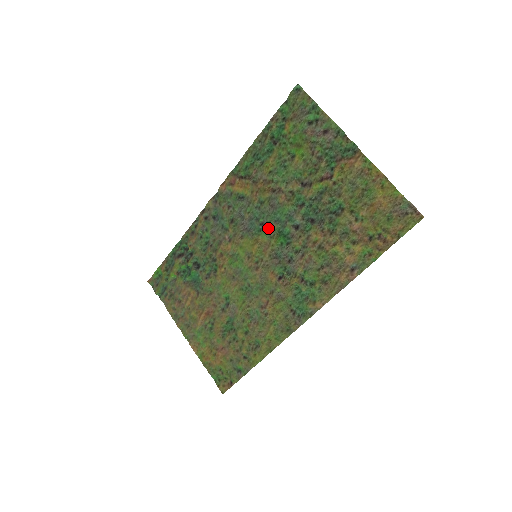
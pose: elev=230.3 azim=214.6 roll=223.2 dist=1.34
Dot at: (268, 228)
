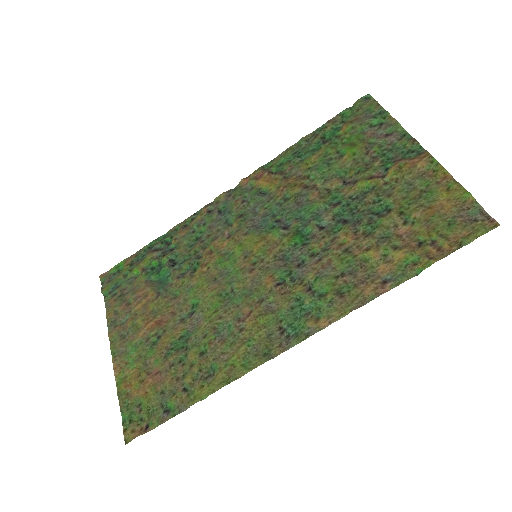
Dot at: (284, 226)
